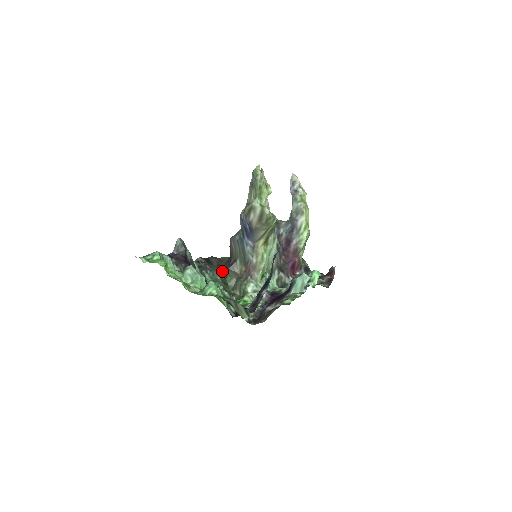
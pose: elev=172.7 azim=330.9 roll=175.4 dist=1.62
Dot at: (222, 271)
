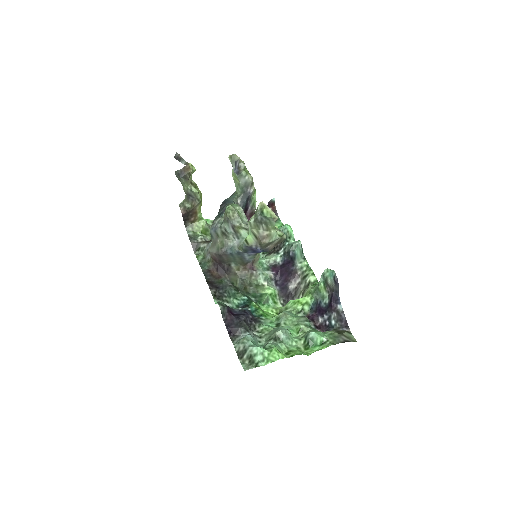
Dot at: (226, 282)
